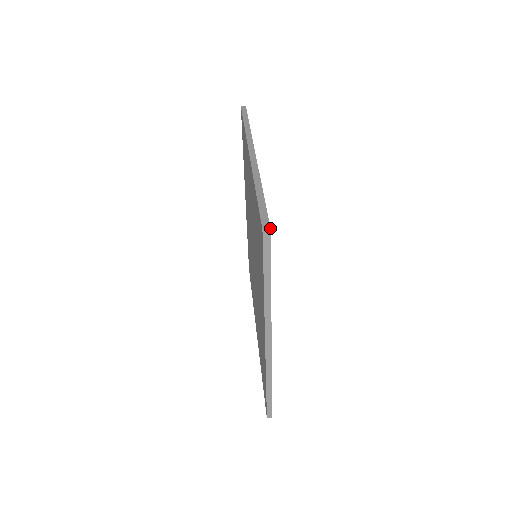
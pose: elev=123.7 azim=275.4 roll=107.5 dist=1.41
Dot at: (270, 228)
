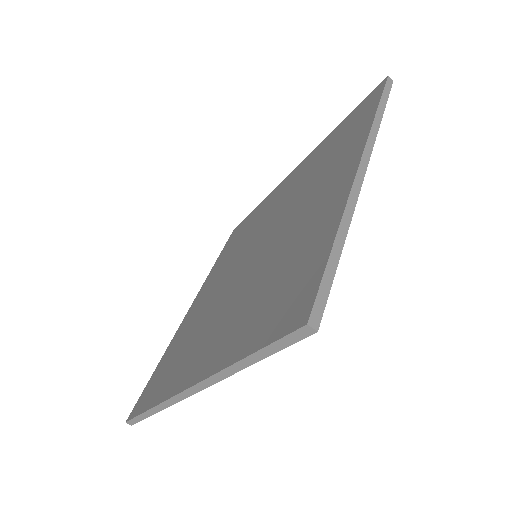
Dot at: (318, 329)
